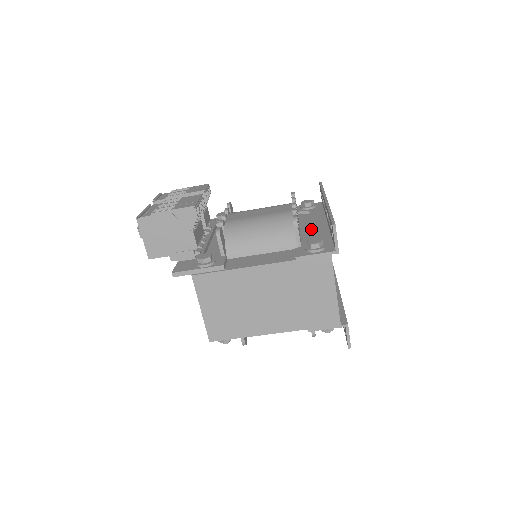
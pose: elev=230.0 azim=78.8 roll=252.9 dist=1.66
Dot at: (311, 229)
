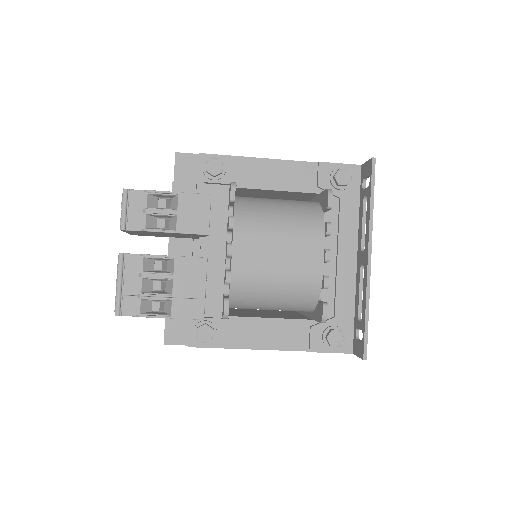
Dot at: (335, 264)
